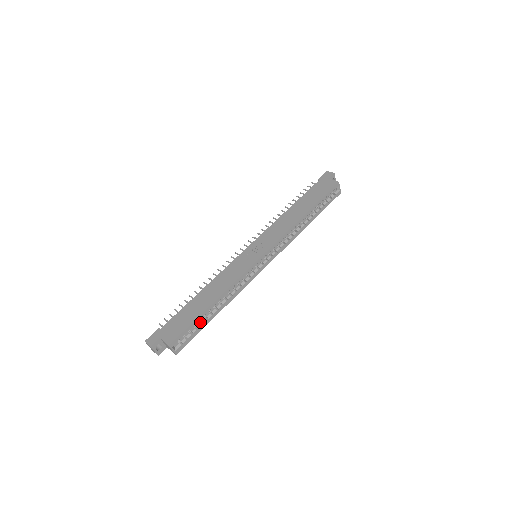
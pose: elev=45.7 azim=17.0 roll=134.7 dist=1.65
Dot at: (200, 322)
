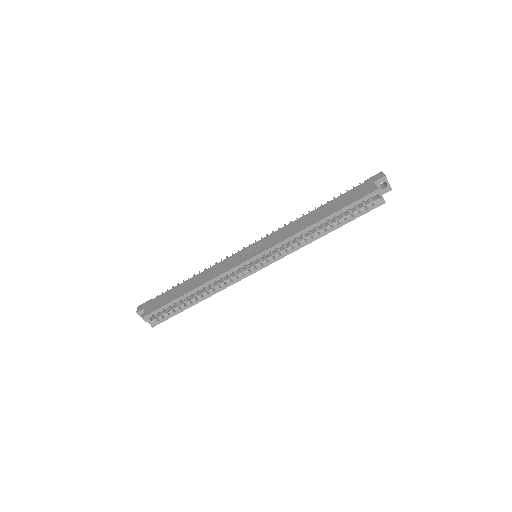
Dot at: (180, 305)
